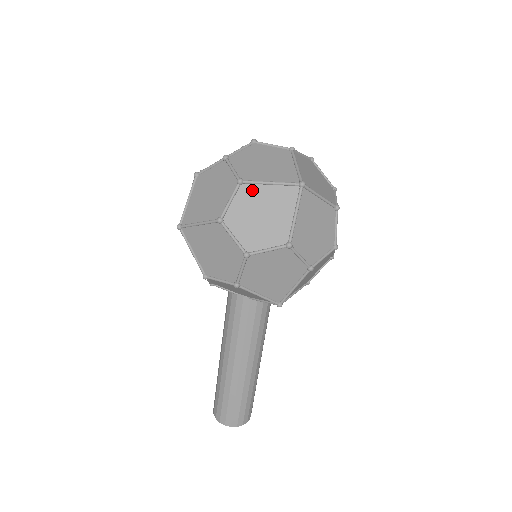
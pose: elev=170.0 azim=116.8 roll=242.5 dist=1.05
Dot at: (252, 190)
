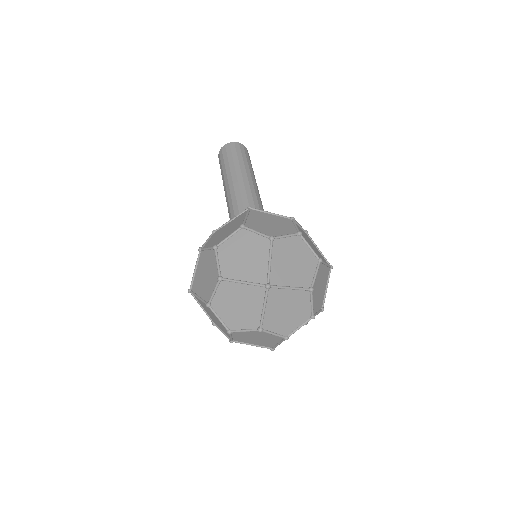
Dot at: occluded
